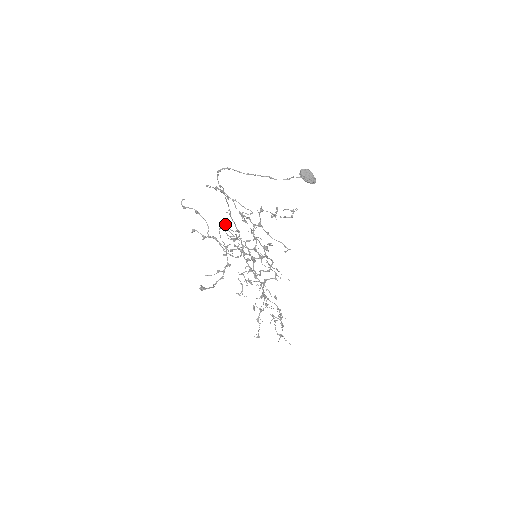
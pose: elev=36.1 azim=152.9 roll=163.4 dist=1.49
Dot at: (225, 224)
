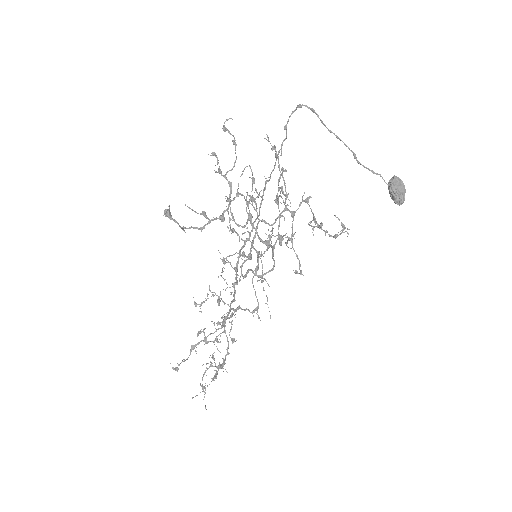
Dot at: occluded
